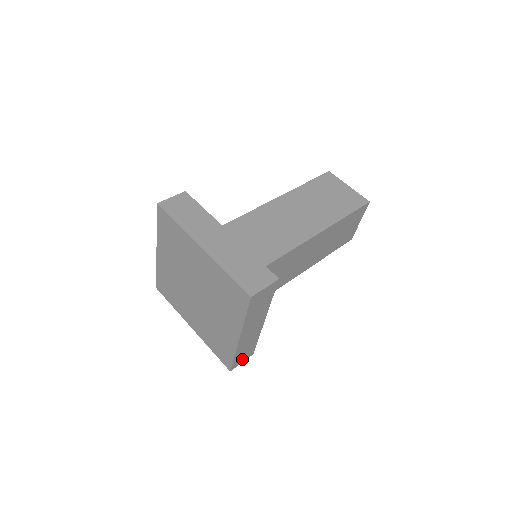
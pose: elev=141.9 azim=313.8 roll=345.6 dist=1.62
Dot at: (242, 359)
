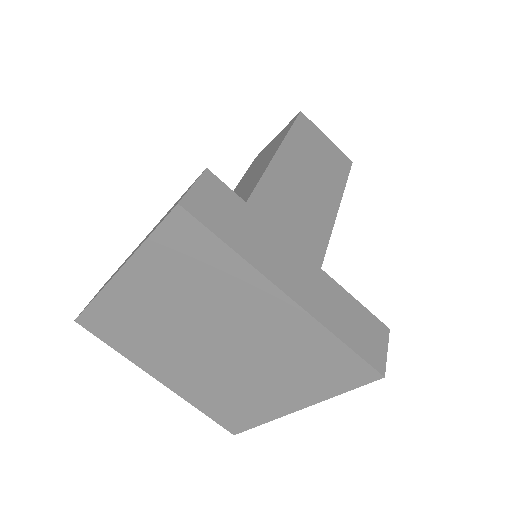
Dot at: occluded
